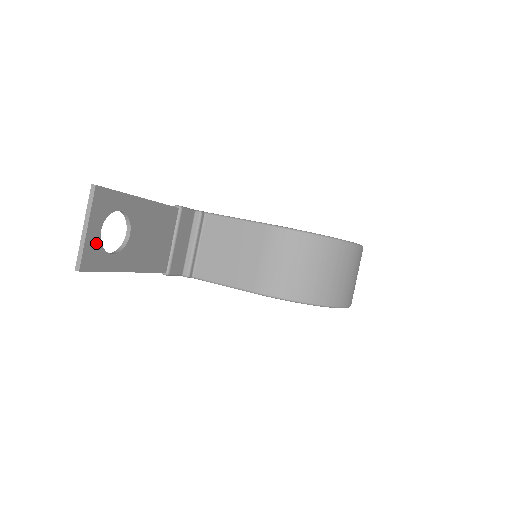
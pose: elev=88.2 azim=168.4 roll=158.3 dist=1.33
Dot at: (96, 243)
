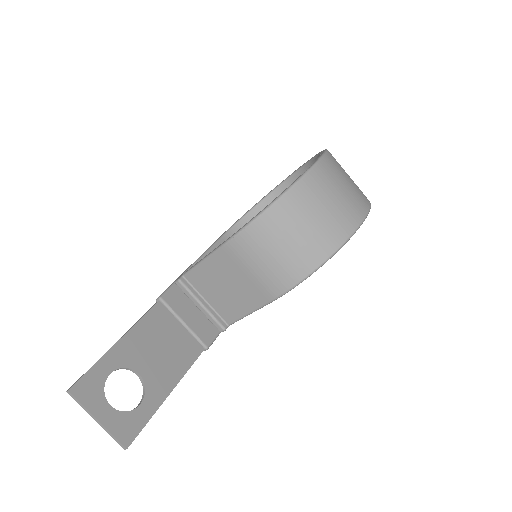
Dot at: (117, 417)
